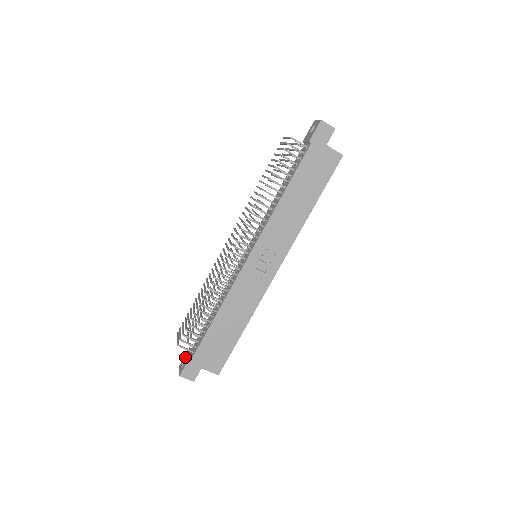
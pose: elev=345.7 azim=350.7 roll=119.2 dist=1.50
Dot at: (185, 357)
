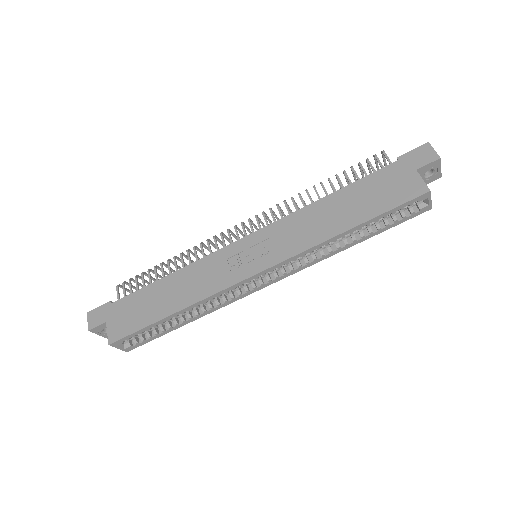
Dot at: occluded
